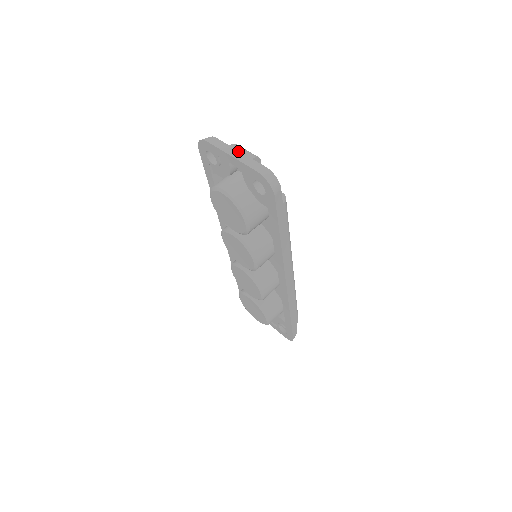
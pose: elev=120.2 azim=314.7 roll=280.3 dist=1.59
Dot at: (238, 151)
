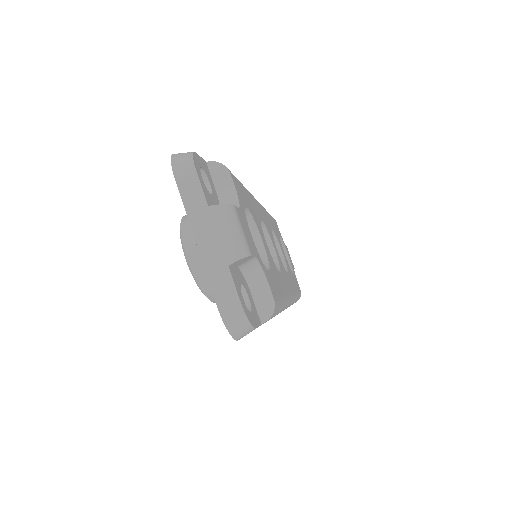
Dot at: (215, 232)
